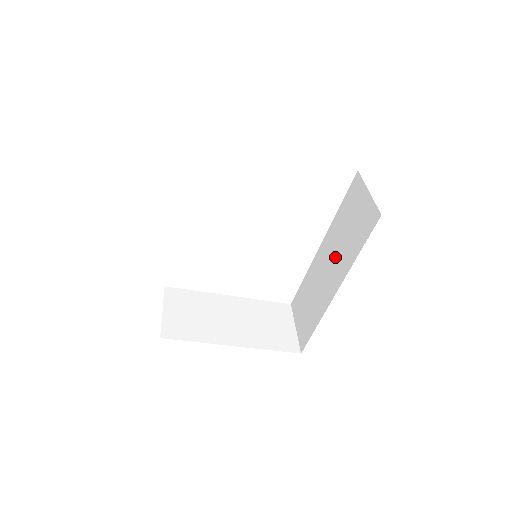
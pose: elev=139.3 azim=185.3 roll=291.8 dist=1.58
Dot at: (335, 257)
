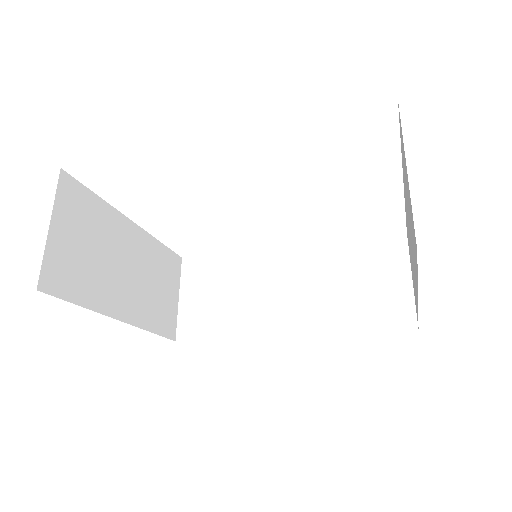
Dot at: (309, 292)
